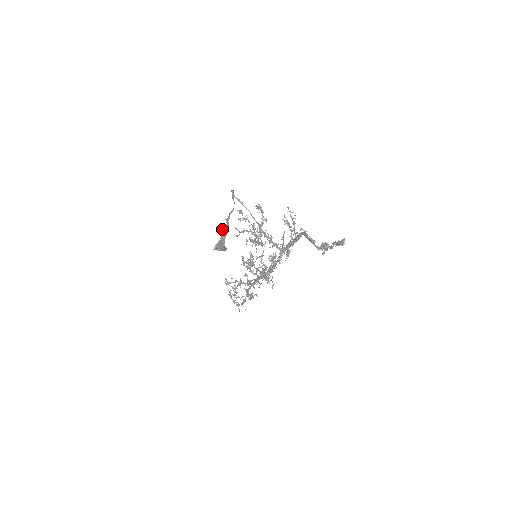
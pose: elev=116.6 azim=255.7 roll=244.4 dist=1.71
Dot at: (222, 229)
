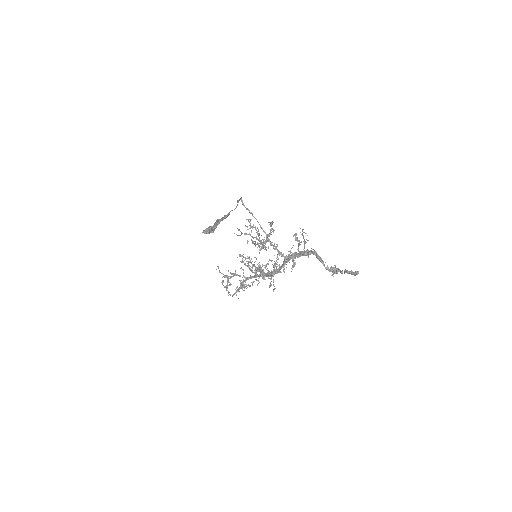
Dot at: (217, 220)
